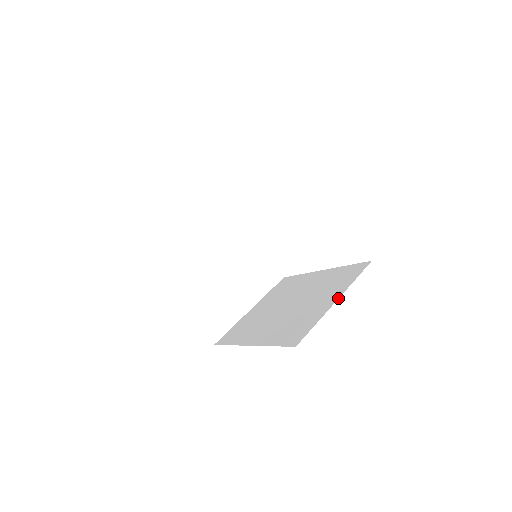
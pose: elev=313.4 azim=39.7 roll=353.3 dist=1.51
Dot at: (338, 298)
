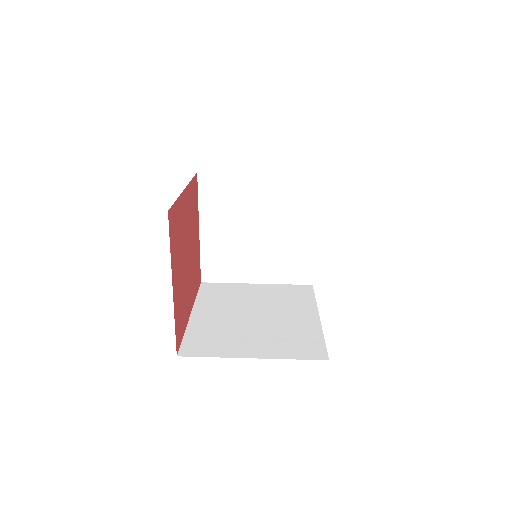
Dot at: occluded
